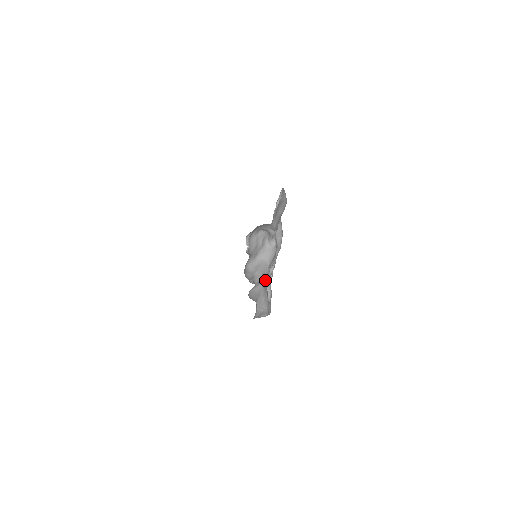
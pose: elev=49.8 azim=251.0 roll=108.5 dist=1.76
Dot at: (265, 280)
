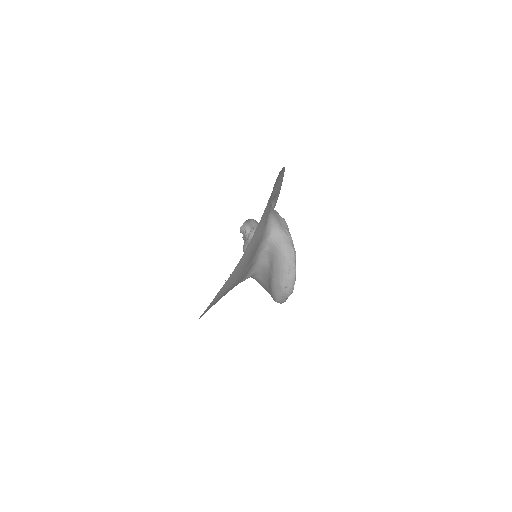
Dot at: occluded
